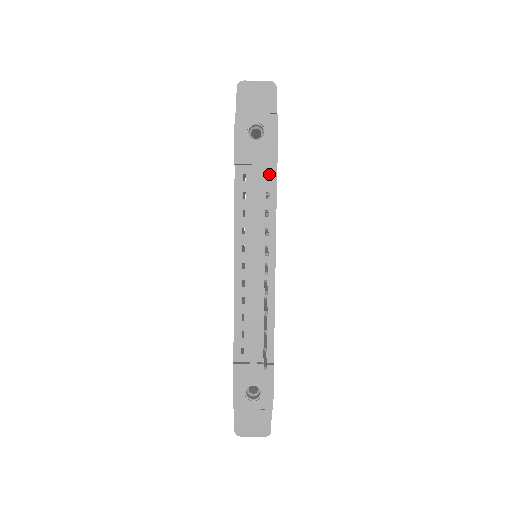
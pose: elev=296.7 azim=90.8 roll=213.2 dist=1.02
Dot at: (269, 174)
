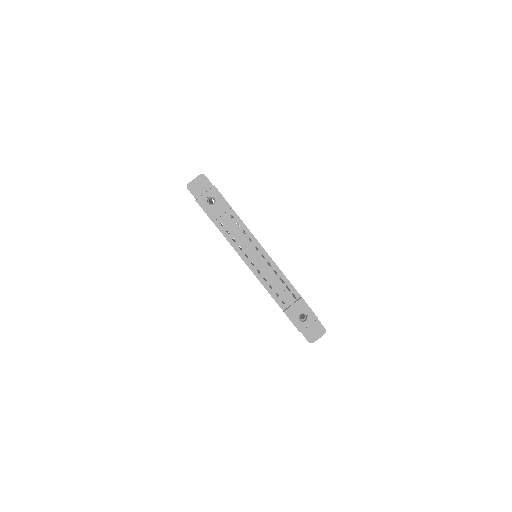
Dot at: occluded
